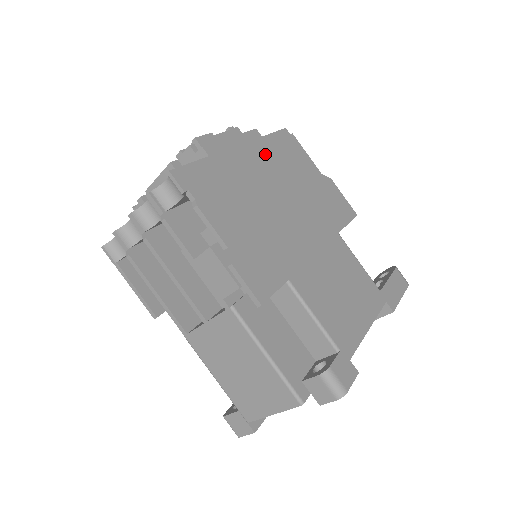
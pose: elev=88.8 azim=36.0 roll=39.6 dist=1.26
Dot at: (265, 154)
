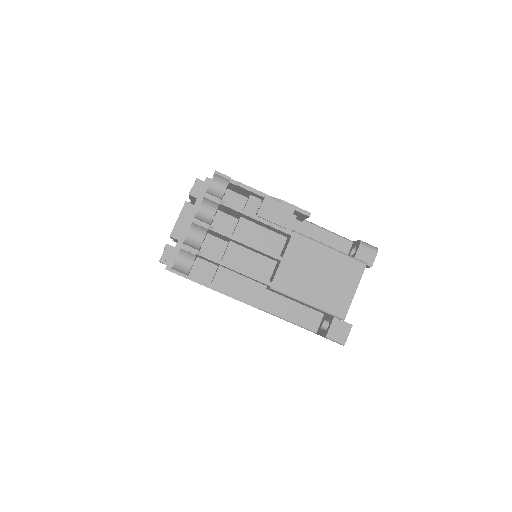
Dot at: occluded
